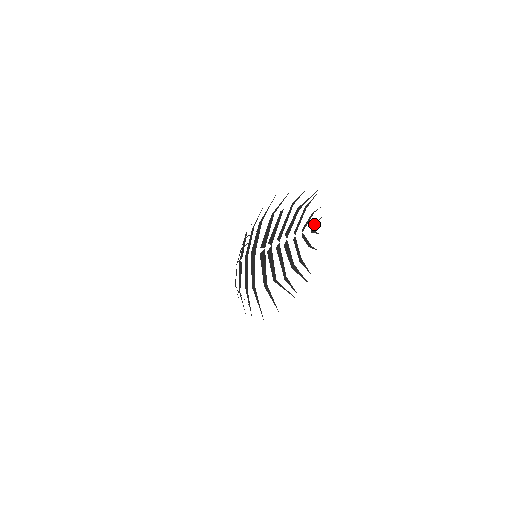
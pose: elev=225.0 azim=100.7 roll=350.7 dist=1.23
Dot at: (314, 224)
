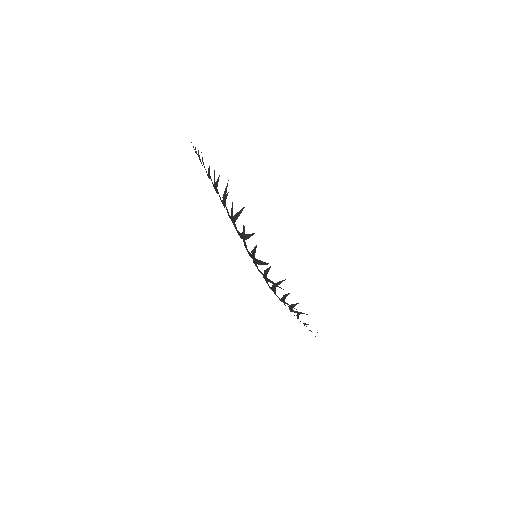
Dot at: (194, 149)
